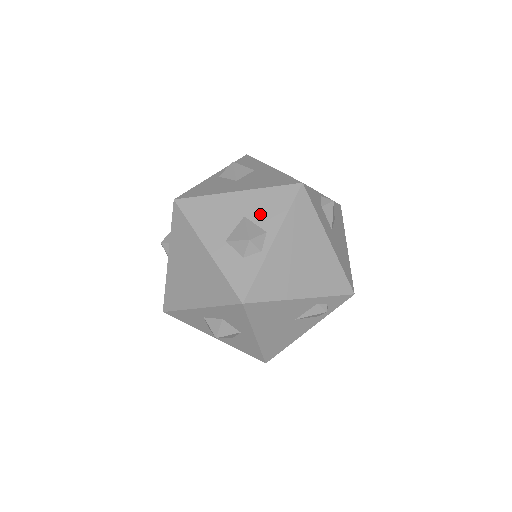
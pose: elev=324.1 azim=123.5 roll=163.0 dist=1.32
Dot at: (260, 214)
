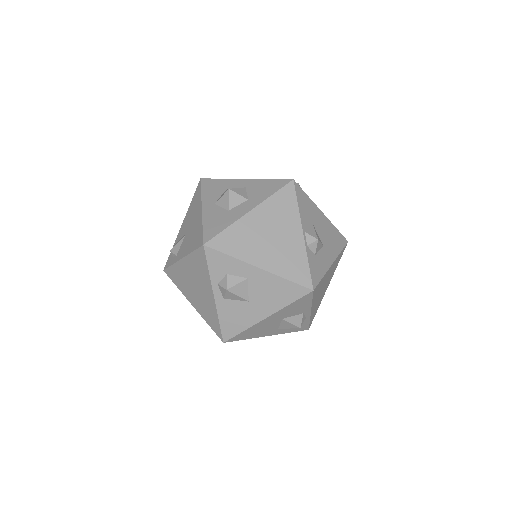
Dot at: (293, 313)
